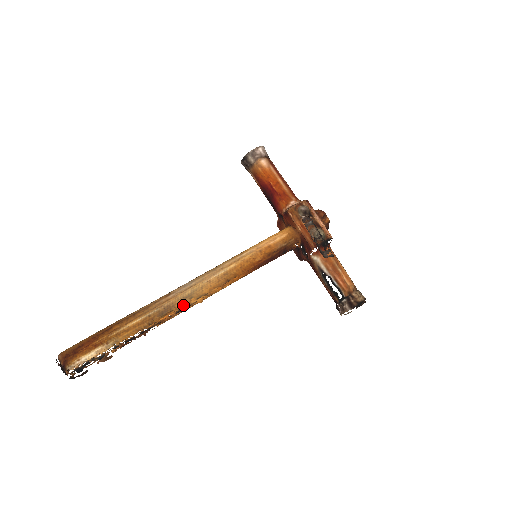
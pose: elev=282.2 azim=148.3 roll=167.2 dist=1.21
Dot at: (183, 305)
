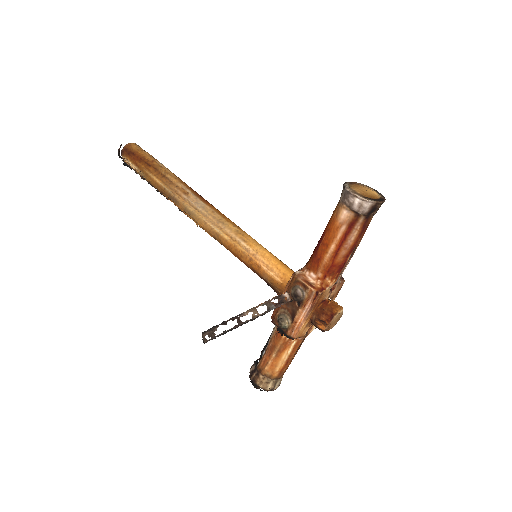
Dot at: (184, 211)
